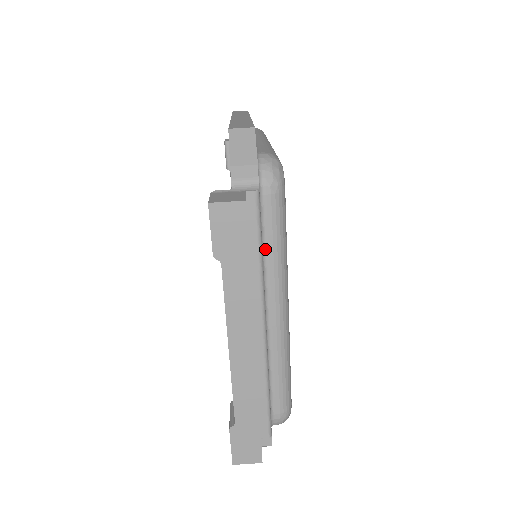
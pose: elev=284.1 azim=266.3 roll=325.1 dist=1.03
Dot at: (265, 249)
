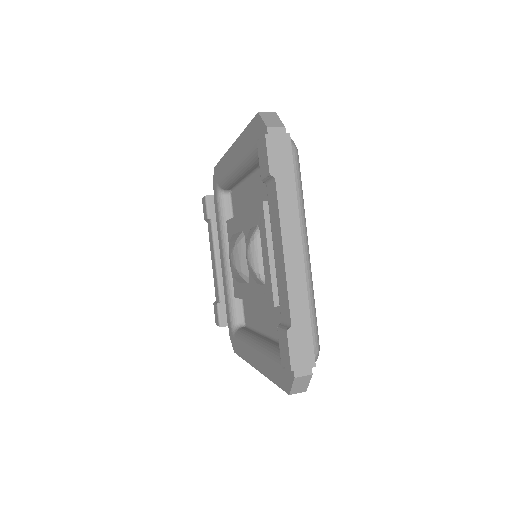
Dot at: occluded
